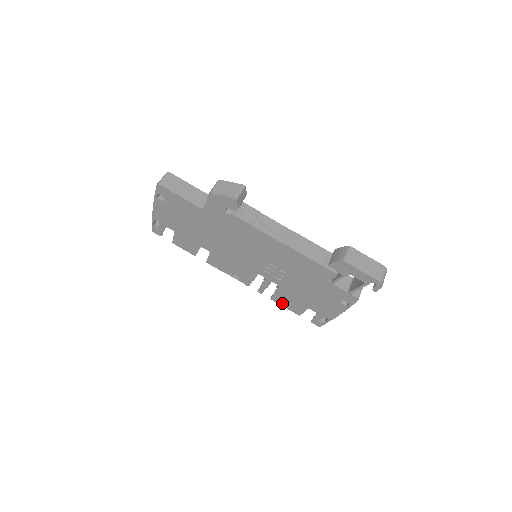
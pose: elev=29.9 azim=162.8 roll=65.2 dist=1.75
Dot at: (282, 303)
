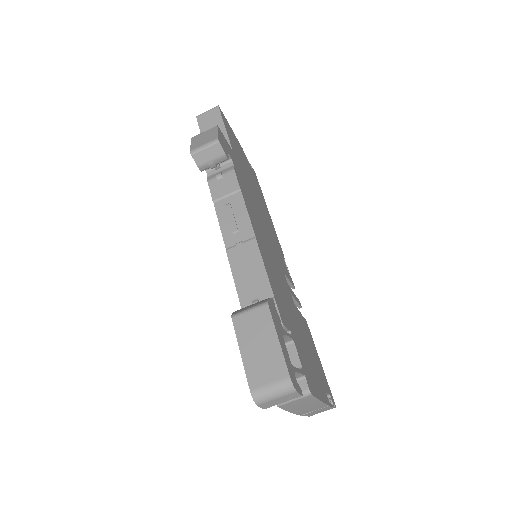
Dot at: occluded
